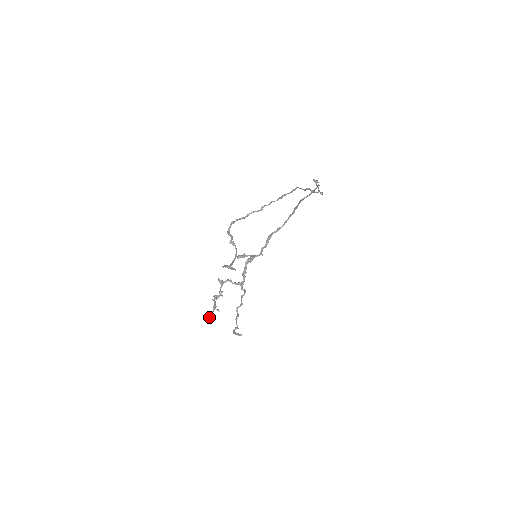
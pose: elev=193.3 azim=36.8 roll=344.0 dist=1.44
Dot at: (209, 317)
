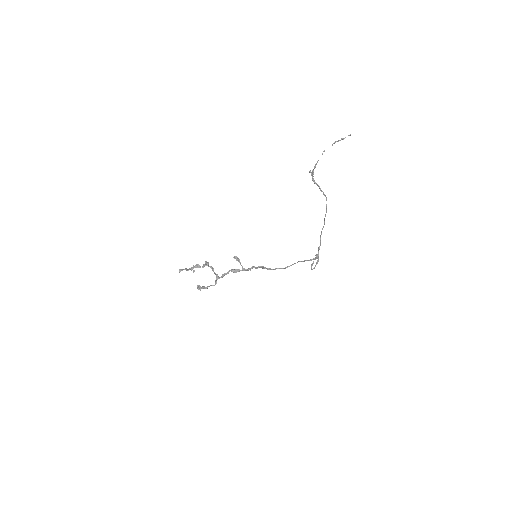
Dot at: (184, 269)
